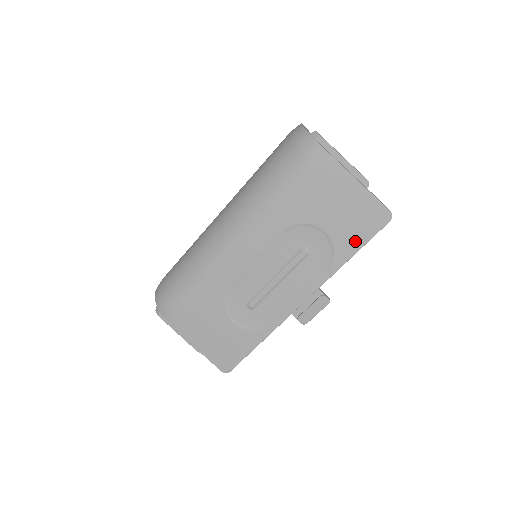
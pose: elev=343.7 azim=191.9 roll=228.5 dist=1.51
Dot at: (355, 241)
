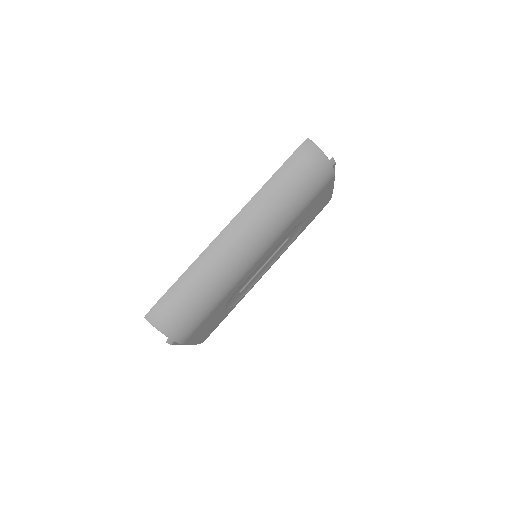
Dot at: (310, 221)
